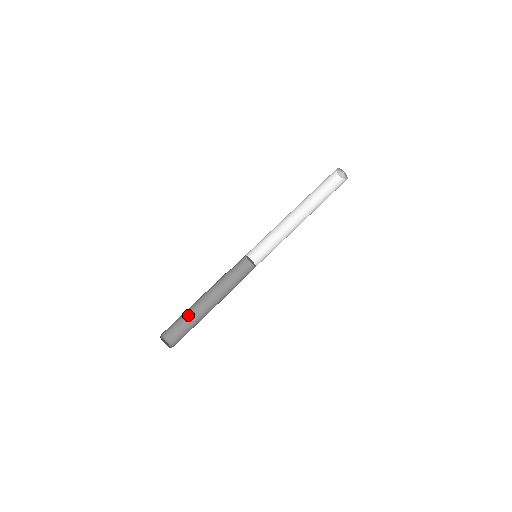
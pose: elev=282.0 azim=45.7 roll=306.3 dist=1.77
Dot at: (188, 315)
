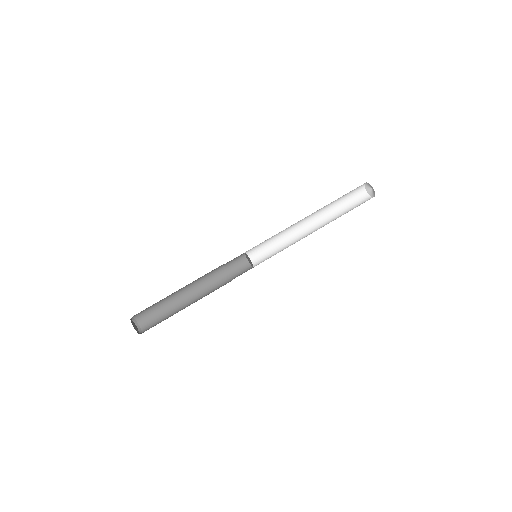
Dot at: (168, 304)
